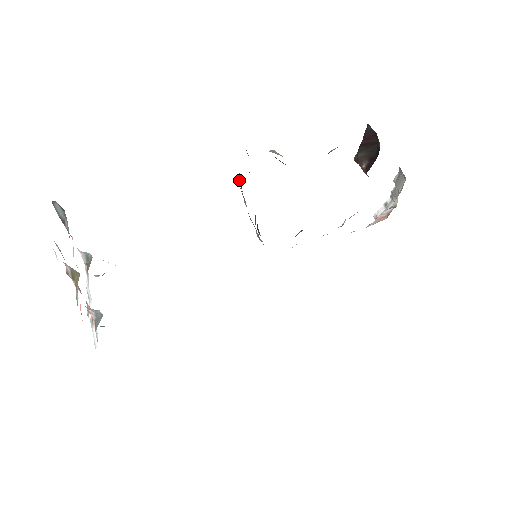
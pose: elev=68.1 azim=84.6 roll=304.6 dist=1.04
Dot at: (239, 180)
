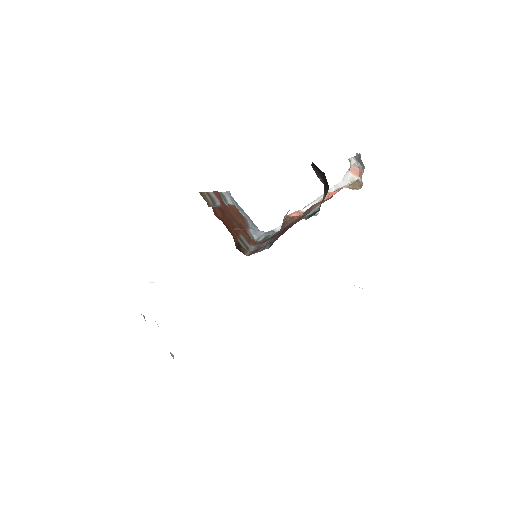
Dot at: occluded
